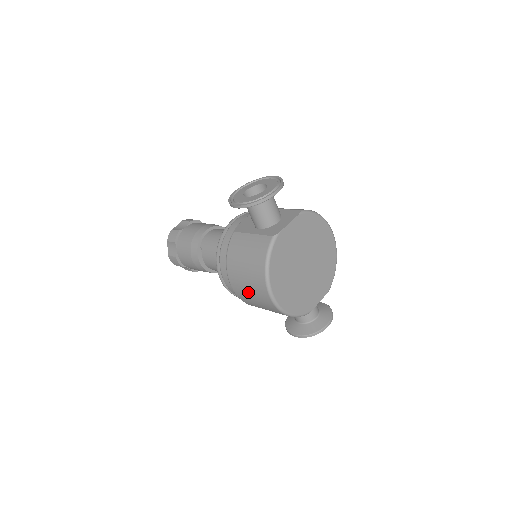
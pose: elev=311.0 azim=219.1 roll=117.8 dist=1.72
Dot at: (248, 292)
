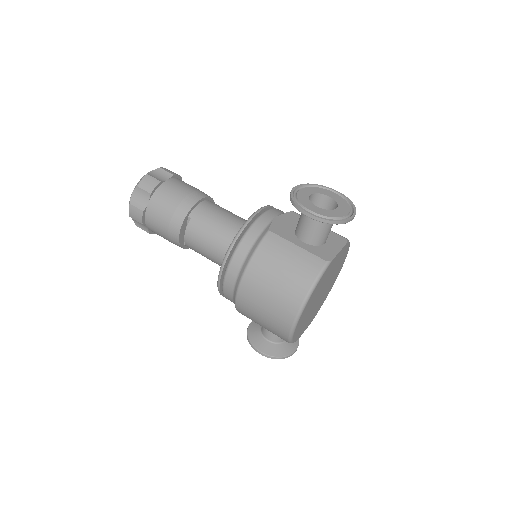
Dot at: (262, 305)
